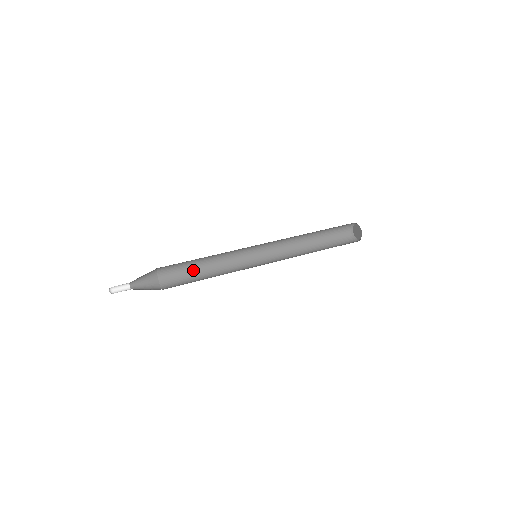
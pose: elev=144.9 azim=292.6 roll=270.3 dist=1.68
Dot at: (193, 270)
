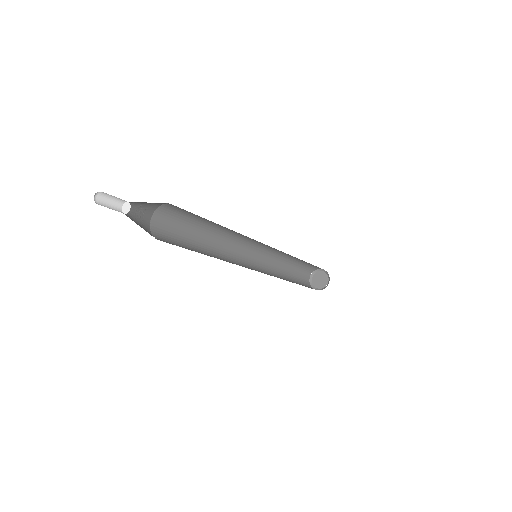
Dot at: occluded
